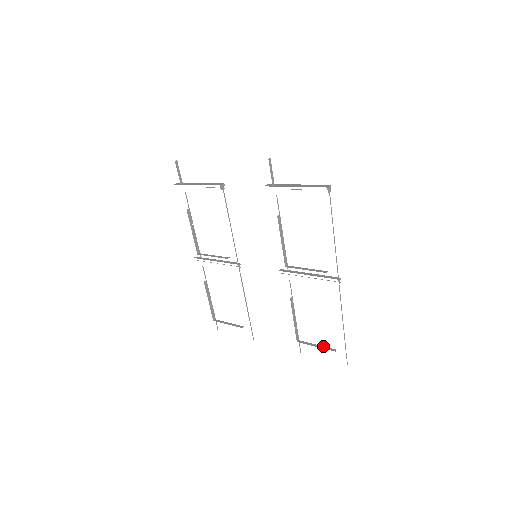
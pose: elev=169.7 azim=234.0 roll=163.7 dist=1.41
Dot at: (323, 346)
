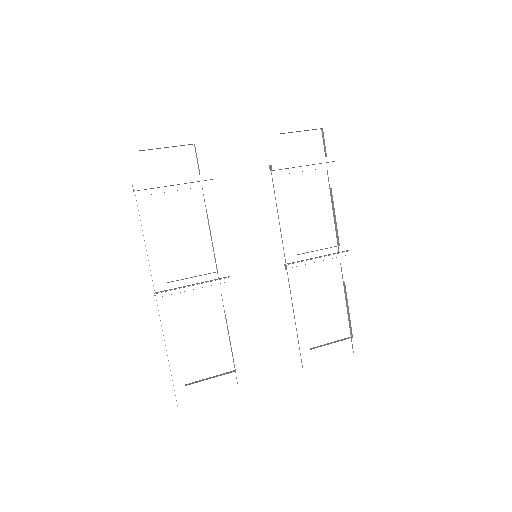
Dot at: (337, 340)
